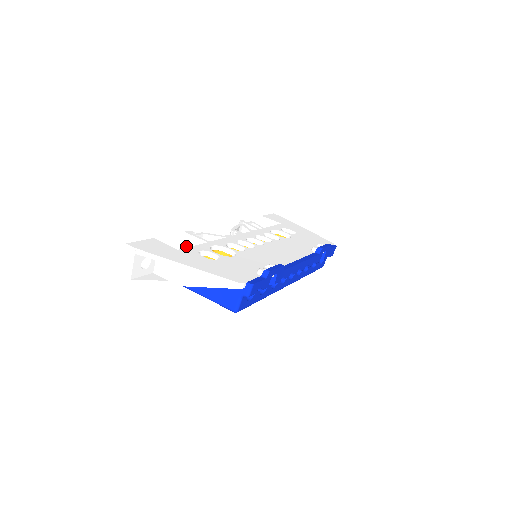
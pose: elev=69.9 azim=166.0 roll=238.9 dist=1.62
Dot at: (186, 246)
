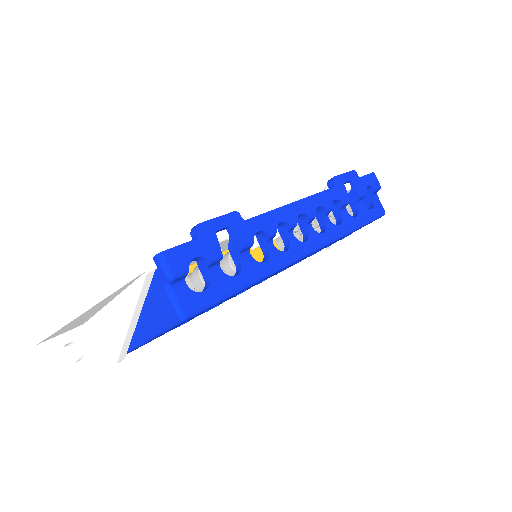
Dot at: occluded
